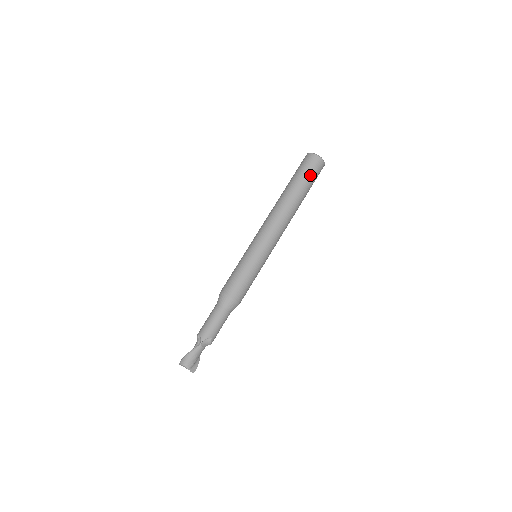
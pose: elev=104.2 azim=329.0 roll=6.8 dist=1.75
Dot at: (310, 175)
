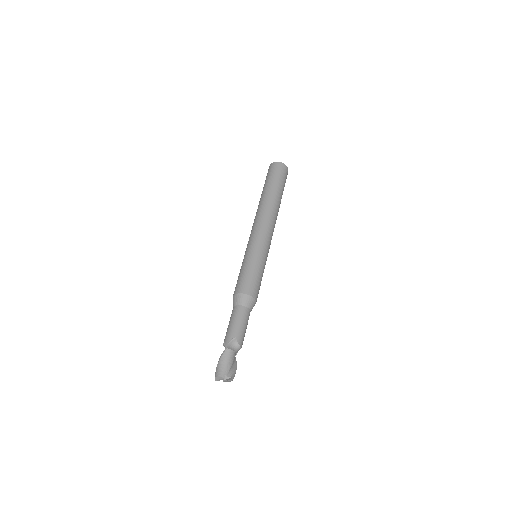
Dot at: (274, 176)
